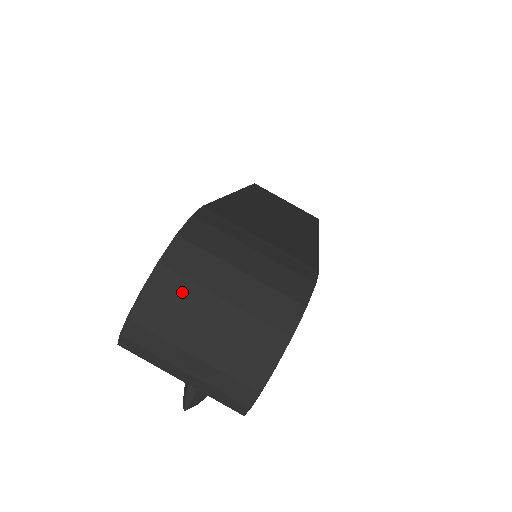
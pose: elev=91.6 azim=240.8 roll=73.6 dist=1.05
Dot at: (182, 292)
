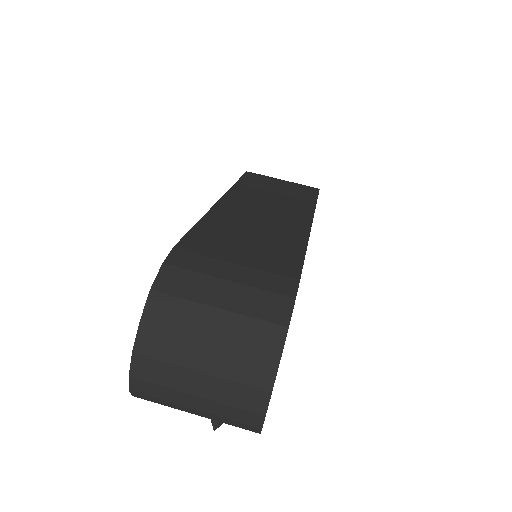
Dot at: (169, 343)
